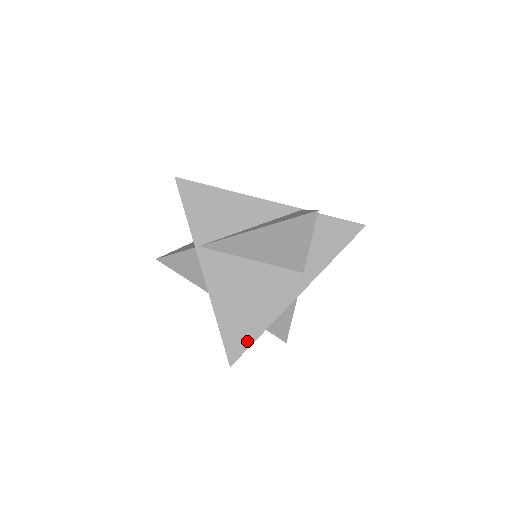
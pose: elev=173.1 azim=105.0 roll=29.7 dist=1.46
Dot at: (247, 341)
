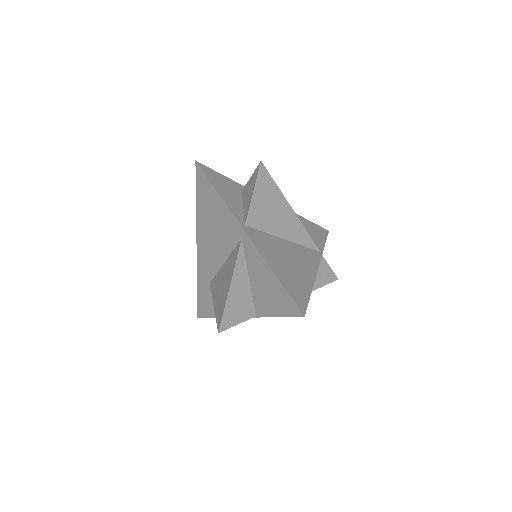
Dot at: occluded
